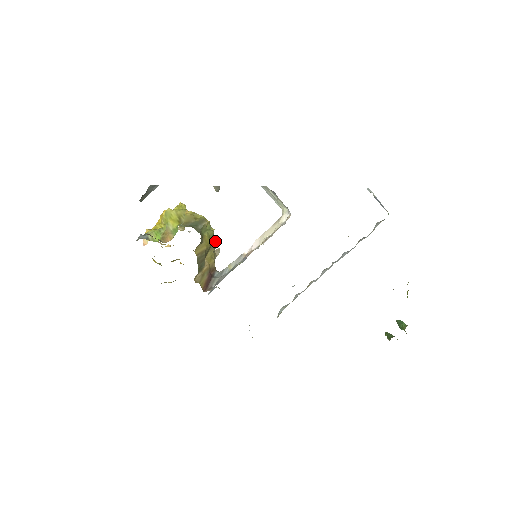
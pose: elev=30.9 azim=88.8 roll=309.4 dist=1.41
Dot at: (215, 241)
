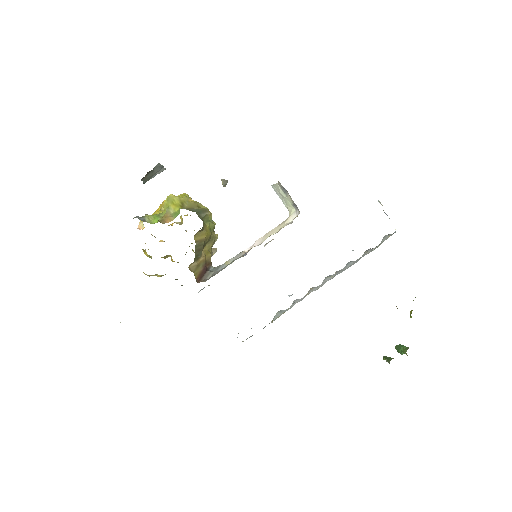
Dot at: (214, 236)
